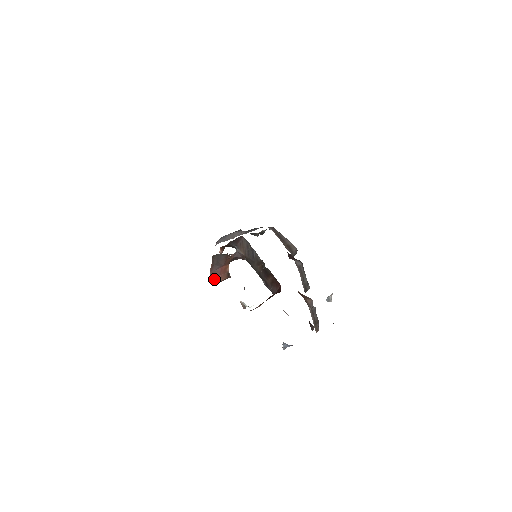
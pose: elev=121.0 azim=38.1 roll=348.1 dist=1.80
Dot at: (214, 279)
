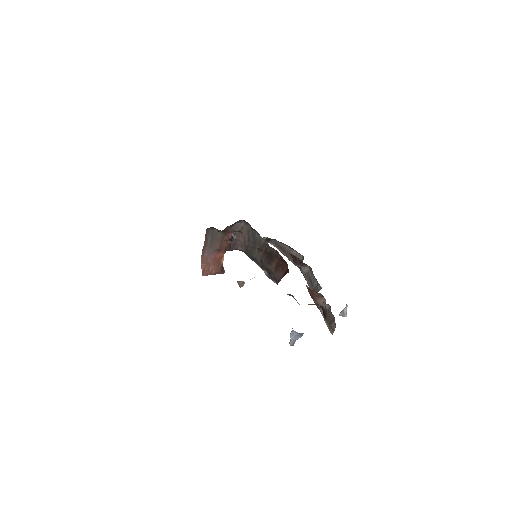
Dot at: (205, 268)
